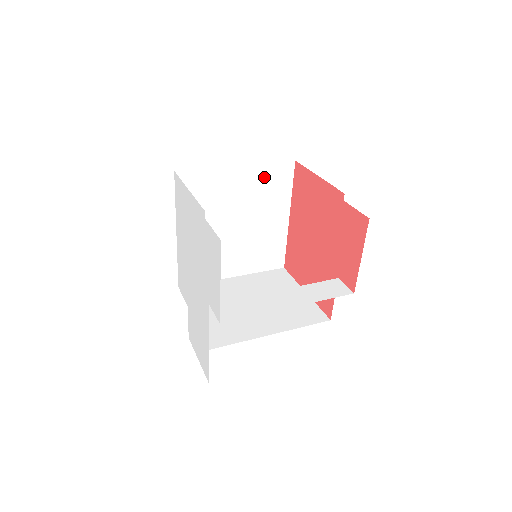
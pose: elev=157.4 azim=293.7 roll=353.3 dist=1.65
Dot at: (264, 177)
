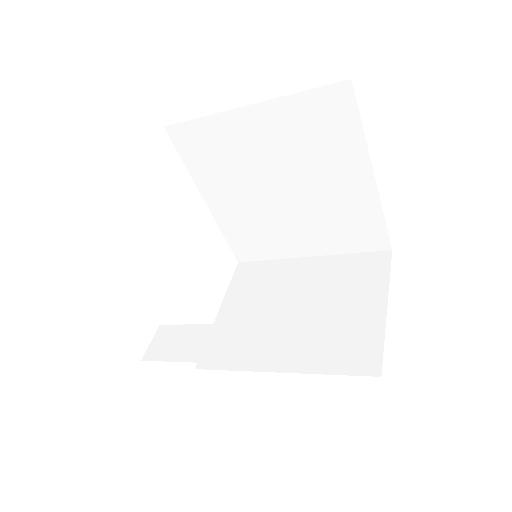
Dot at: (300, 117)
